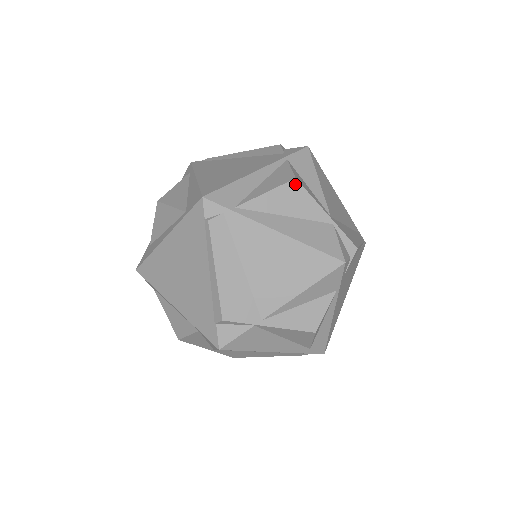
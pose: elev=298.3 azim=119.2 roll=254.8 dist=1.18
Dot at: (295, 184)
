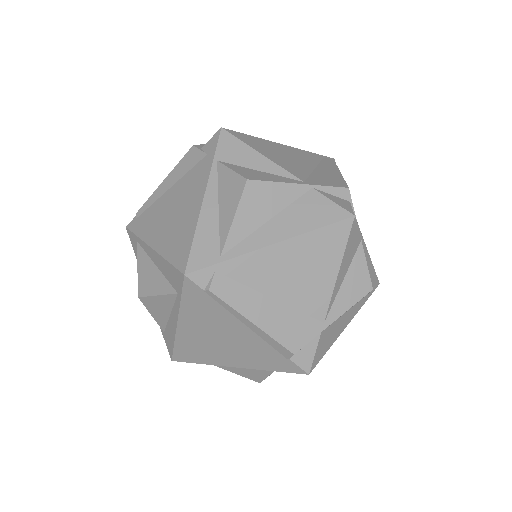
Dot at: (251, 185)
